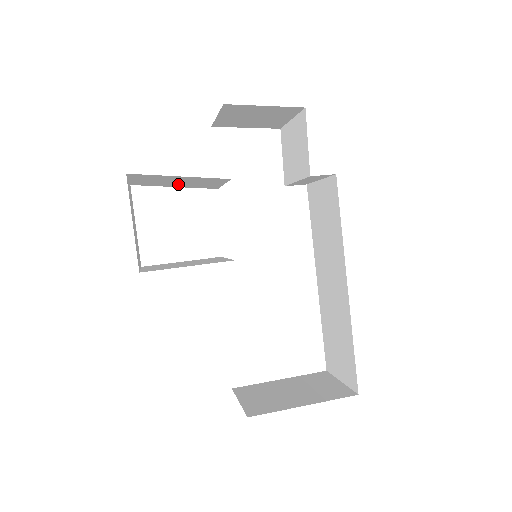
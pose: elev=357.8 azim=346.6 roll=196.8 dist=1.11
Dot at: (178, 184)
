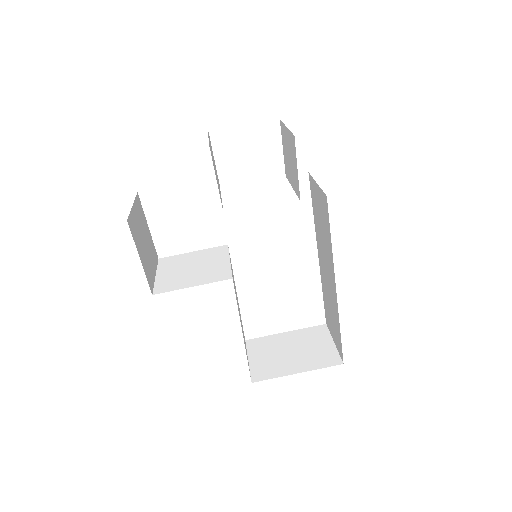
Dot at: occluded
